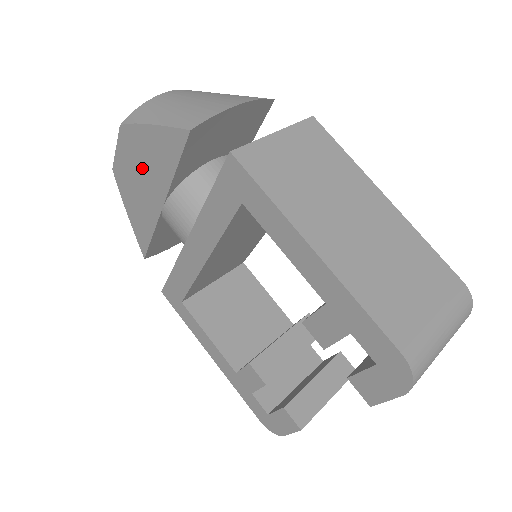
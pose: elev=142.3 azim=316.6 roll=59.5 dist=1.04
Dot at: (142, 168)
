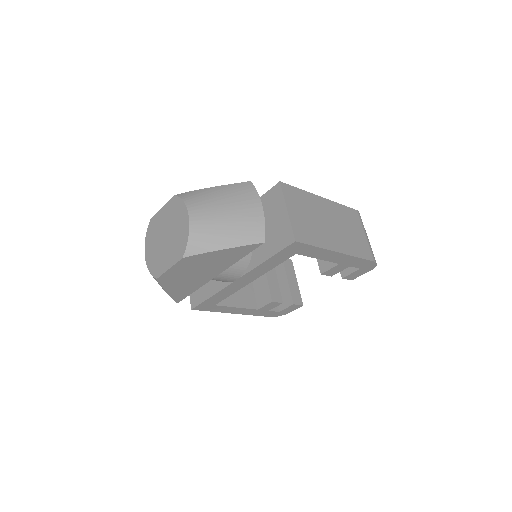
Dot at: (201, 268)
